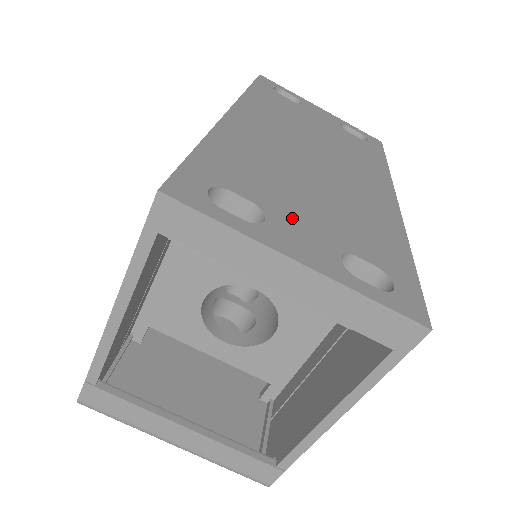
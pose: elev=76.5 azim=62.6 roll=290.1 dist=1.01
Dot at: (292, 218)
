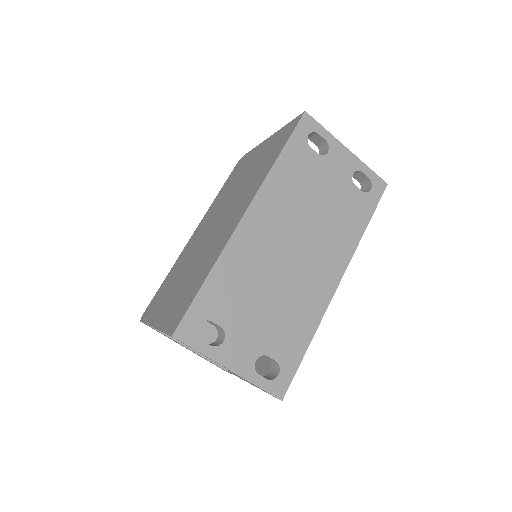
Dot at: (241, 334)
